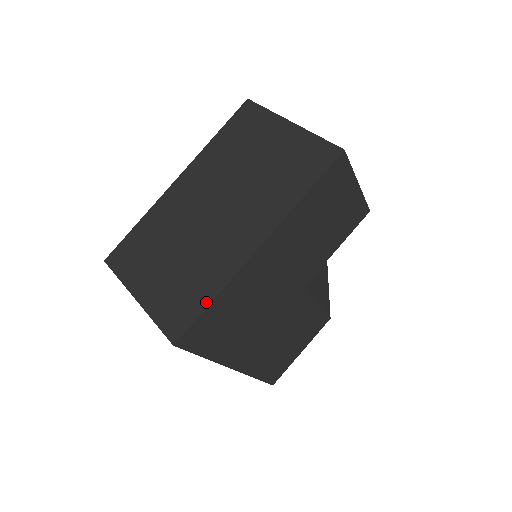
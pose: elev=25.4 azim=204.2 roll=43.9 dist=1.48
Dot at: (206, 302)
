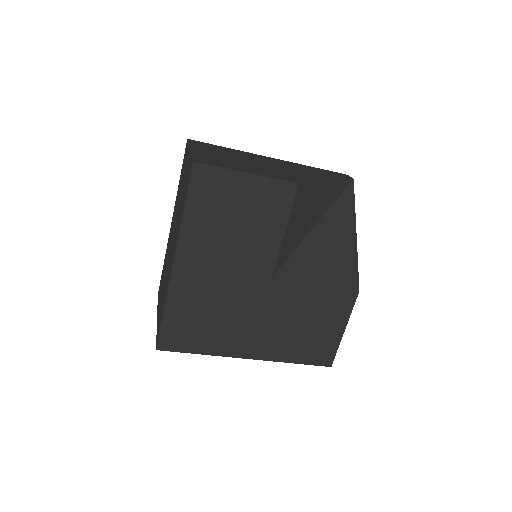
Dot at: (162, 314)
